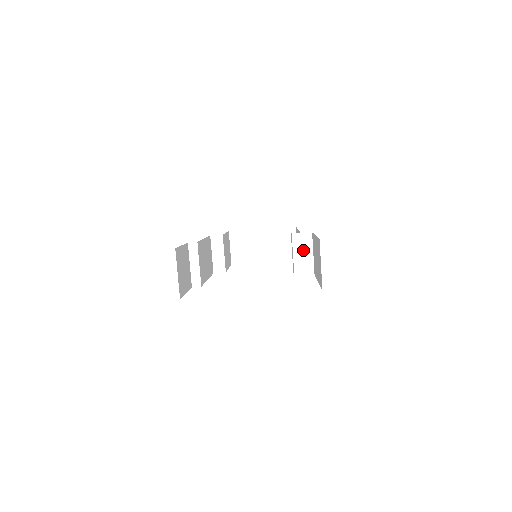
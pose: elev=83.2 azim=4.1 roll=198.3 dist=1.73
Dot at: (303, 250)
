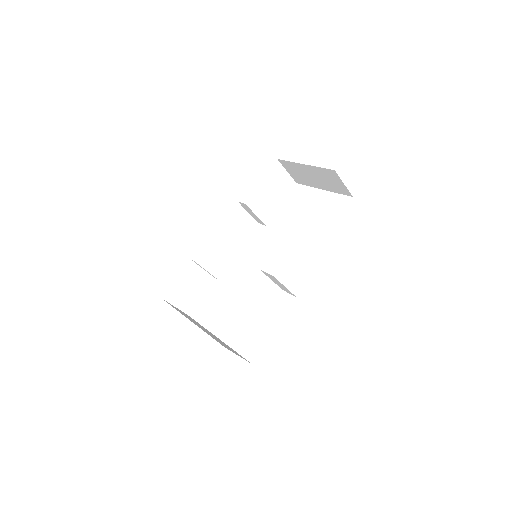
Dot at: (276, 281)
